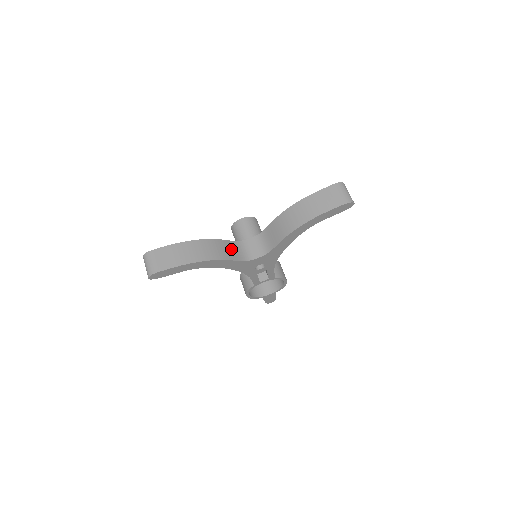
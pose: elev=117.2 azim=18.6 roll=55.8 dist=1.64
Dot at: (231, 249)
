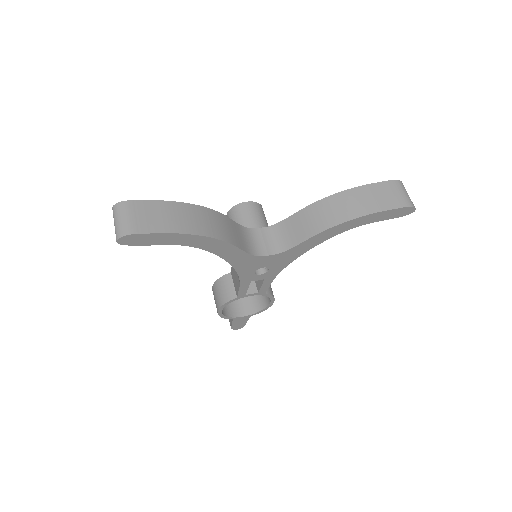
Dot at: (238, 233)
